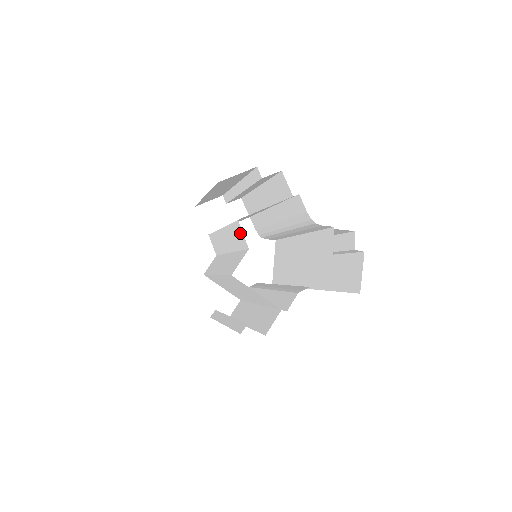
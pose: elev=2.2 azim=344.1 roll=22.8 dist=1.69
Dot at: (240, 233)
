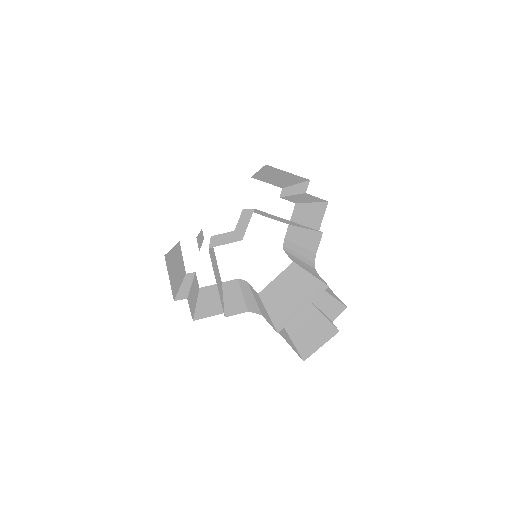
Dot at: (248, 222)
